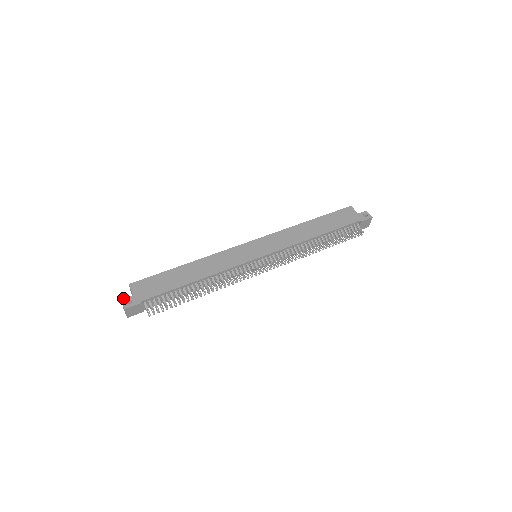
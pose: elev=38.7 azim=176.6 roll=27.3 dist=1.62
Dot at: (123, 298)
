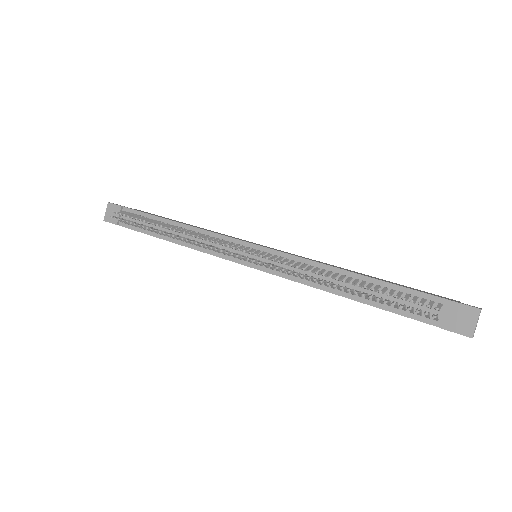
Dot at: occluded
